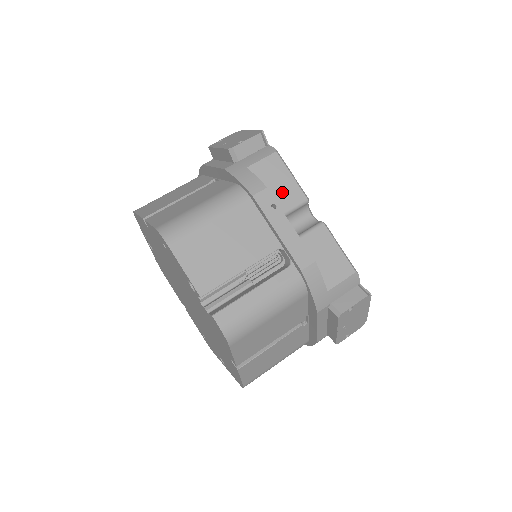
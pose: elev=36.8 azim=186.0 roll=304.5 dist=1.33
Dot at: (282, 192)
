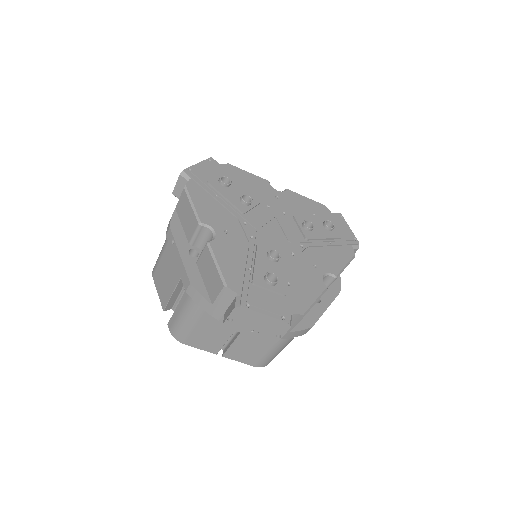
Dot at: (189, 222)
